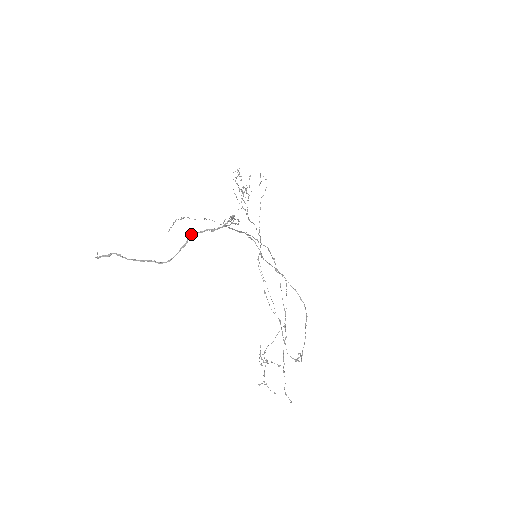
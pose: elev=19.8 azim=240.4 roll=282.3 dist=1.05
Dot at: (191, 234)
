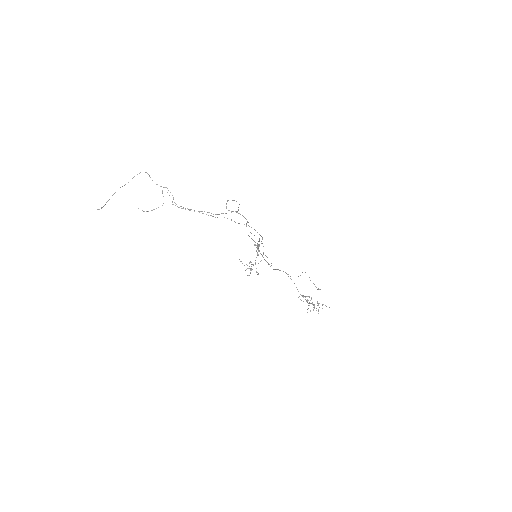
Dot at: occluded
